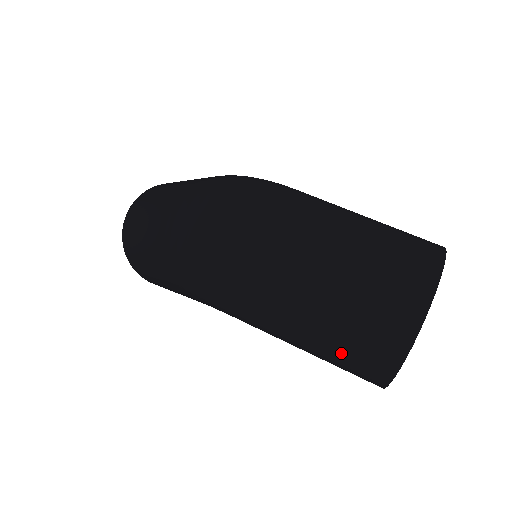
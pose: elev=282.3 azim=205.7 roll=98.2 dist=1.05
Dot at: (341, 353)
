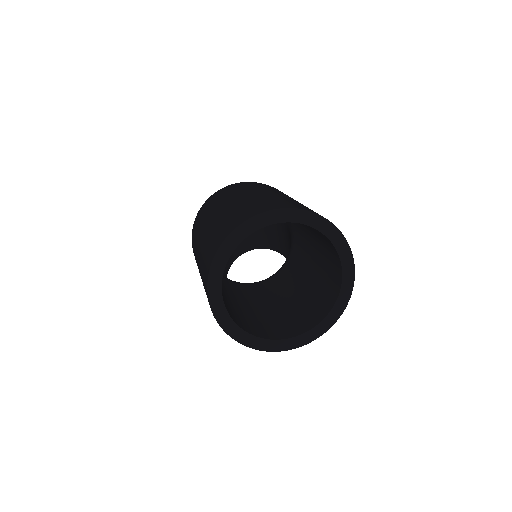
Dot at: (202, 264)
